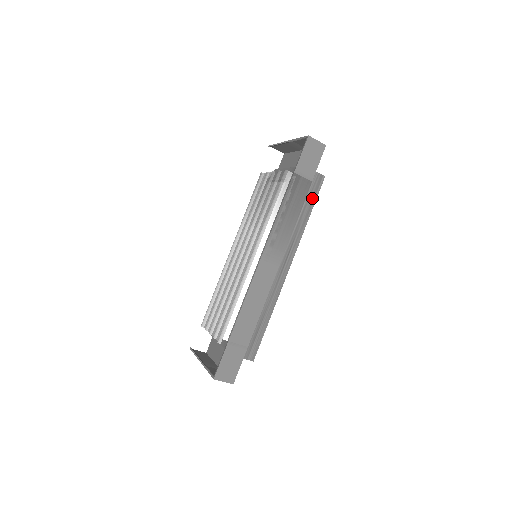
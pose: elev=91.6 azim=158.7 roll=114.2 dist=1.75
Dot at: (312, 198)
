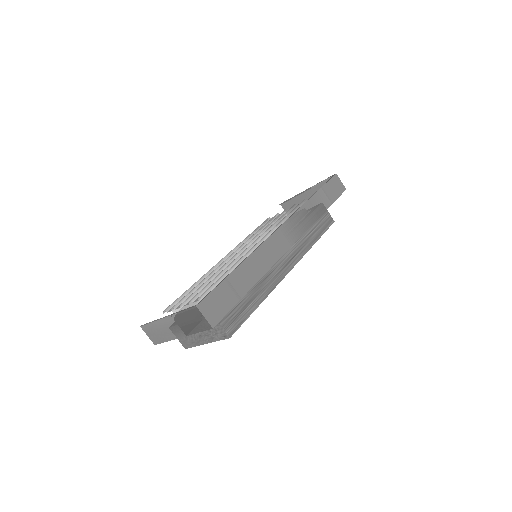
Dot at: (322, 229)
